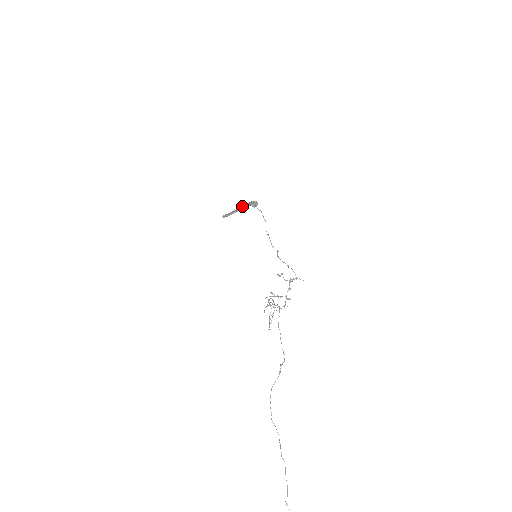
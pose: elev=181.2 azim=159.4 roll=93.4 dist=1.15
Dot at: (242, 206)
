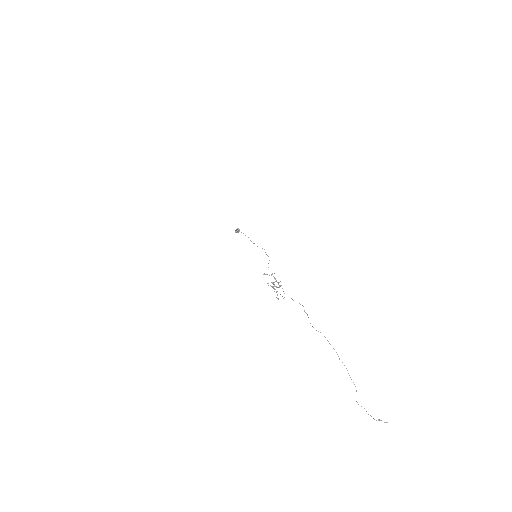
Dot at: (235, 230)
